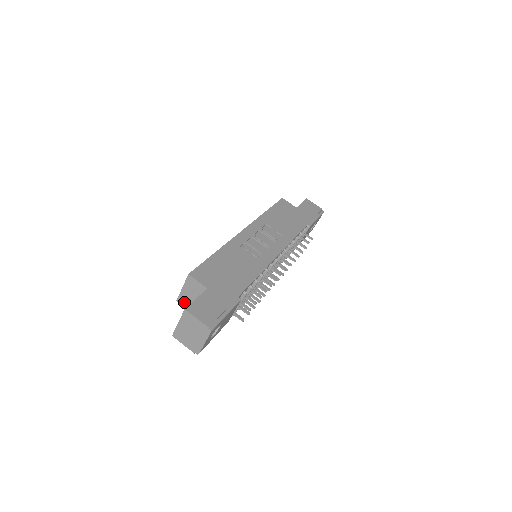
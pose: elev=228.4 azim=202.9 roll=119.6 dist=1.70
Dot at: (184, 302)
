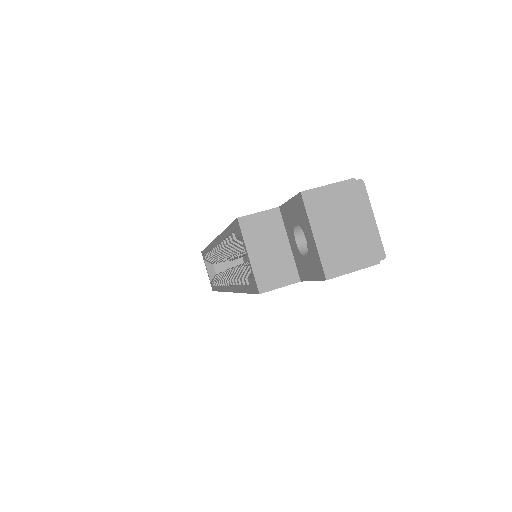
Dot at: (271, 279)
